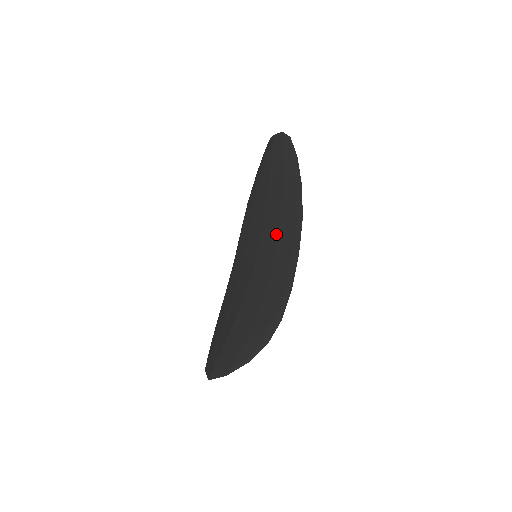
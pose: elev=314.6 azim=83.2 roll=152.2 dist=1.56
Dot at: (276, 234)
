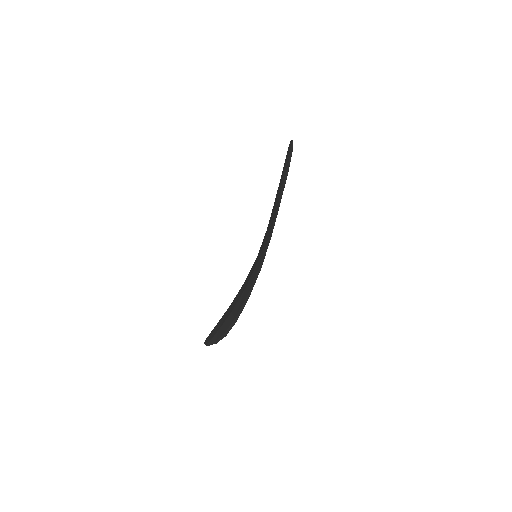
Dot at: (263, 243)
